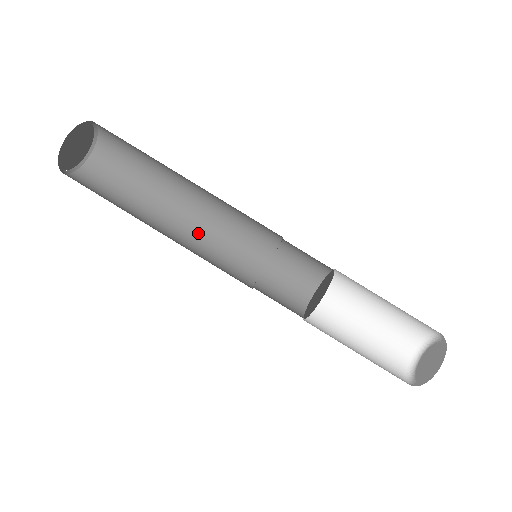
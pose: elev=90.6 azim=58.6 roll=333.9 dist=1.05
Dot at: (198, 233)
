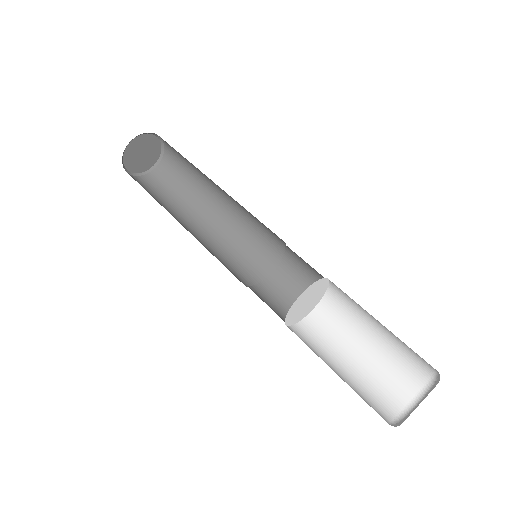
Dot at: (223, 233)
